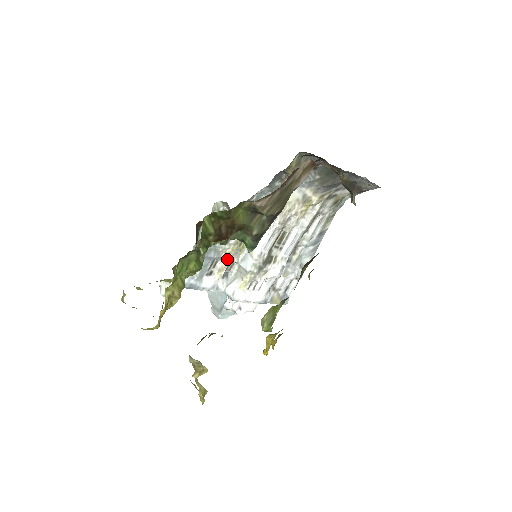
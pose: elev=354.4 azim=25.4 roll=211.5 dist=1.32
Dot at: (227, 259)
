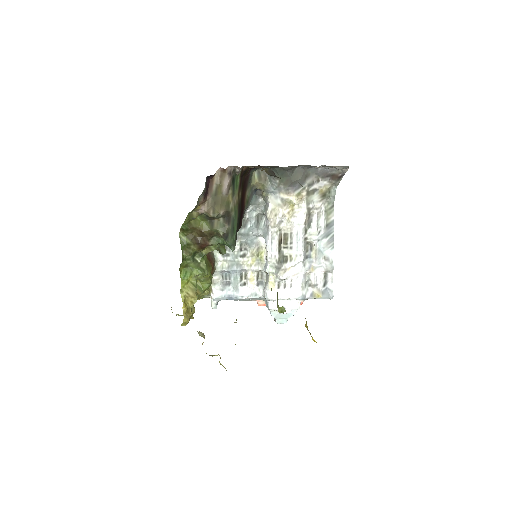
Dot at: (251, 269)
